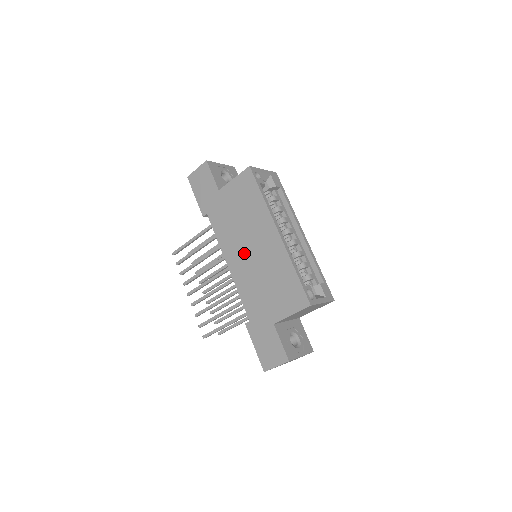
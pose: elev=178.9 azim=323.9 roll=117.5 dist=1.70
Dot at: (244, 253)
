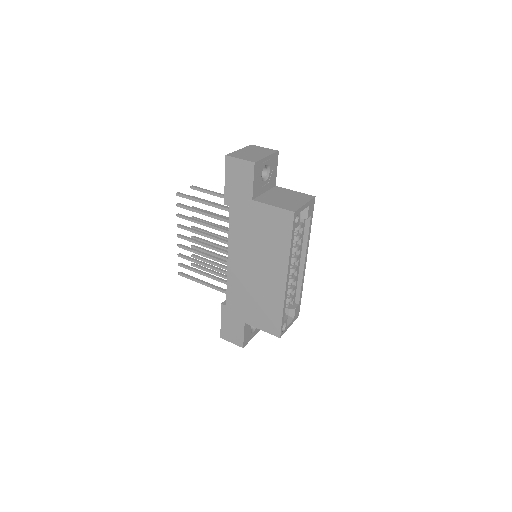
Dot at: (248, 265)
